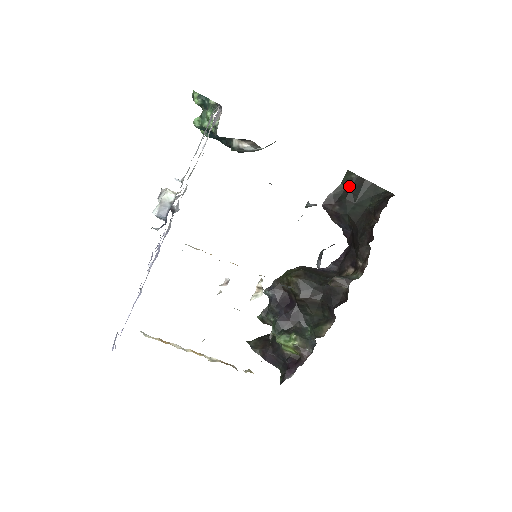
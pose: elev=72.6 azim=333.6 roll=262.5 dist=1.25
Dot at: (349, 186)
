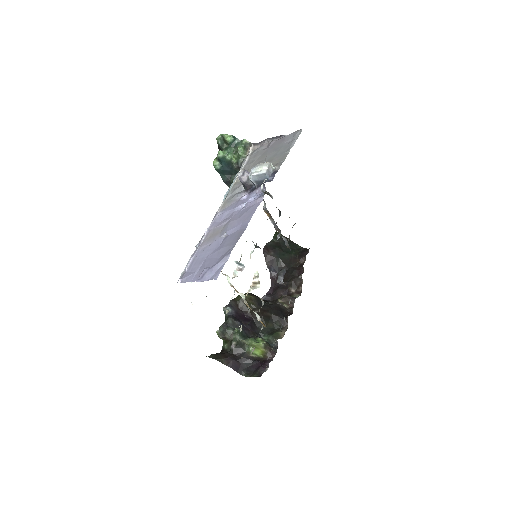
Dot at: (278, 241)
